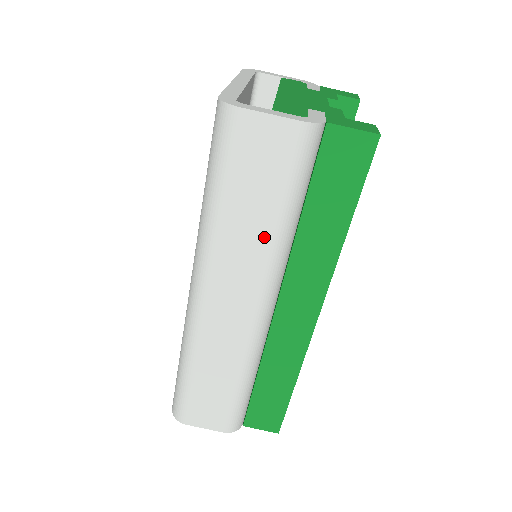
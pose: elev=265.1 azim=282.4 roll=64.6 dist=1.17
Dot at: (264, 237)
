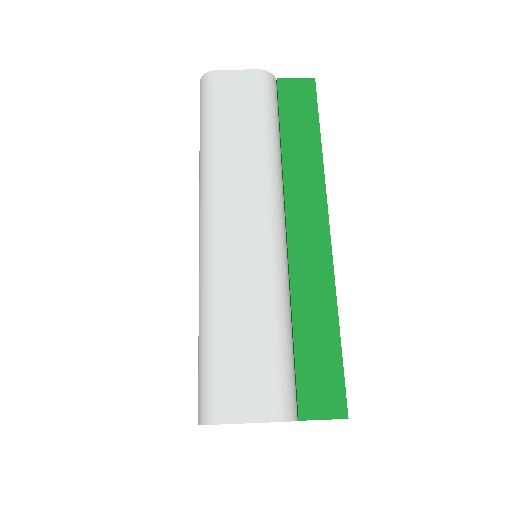
Dot at: (256, 150)
